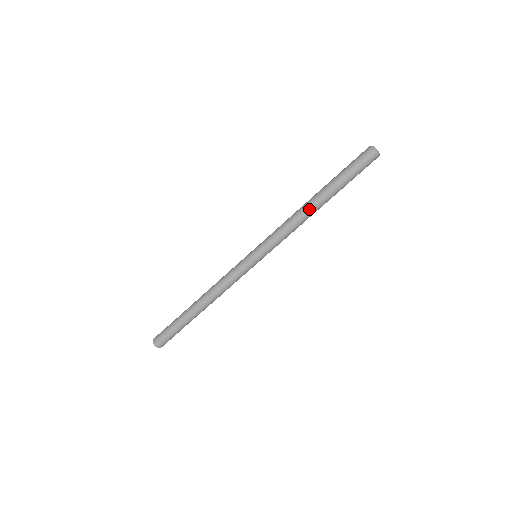
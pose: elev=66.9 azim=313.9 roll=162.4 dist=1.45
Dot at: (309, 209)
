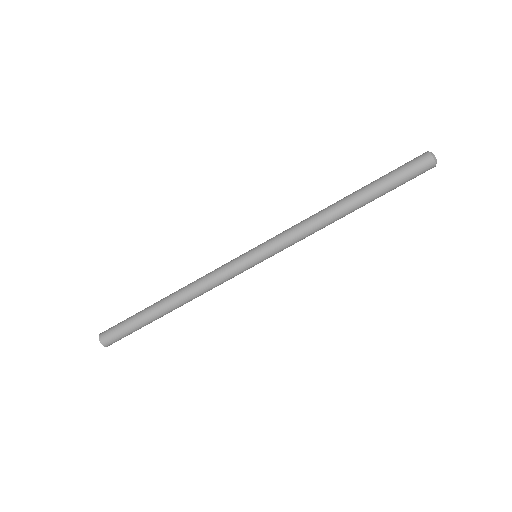
Dot at: (338, 214)
